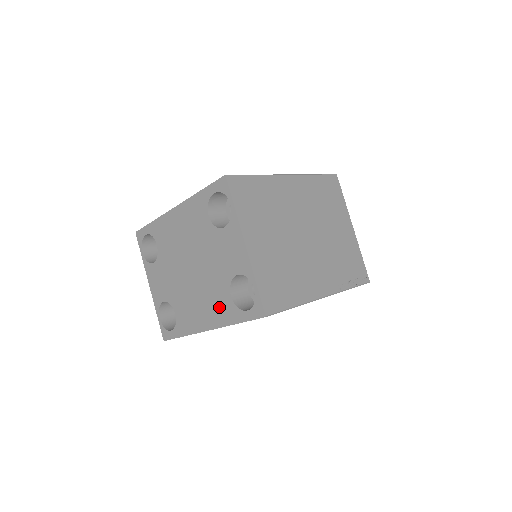
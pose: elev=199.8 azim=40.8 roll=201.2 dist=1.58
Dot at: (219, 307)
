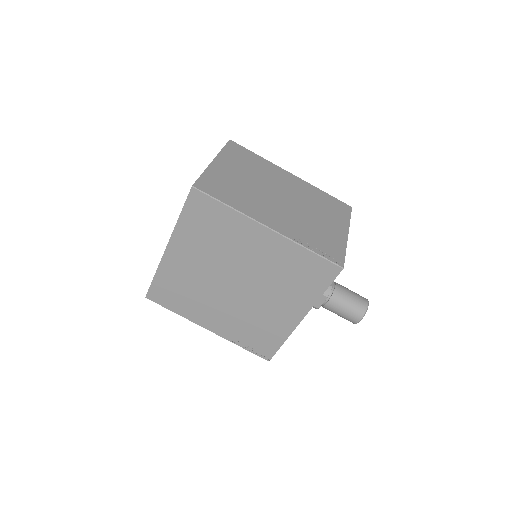
Dot at: occluded
